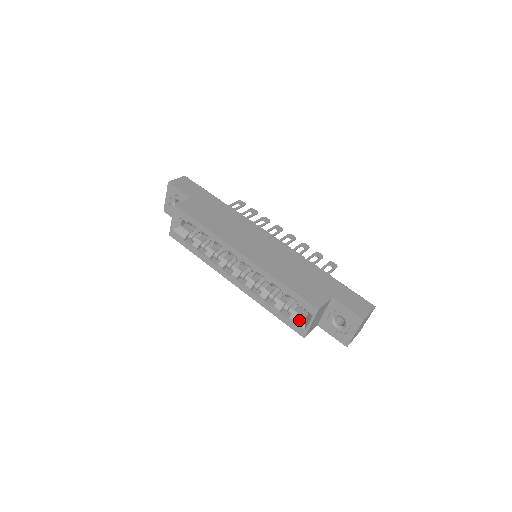
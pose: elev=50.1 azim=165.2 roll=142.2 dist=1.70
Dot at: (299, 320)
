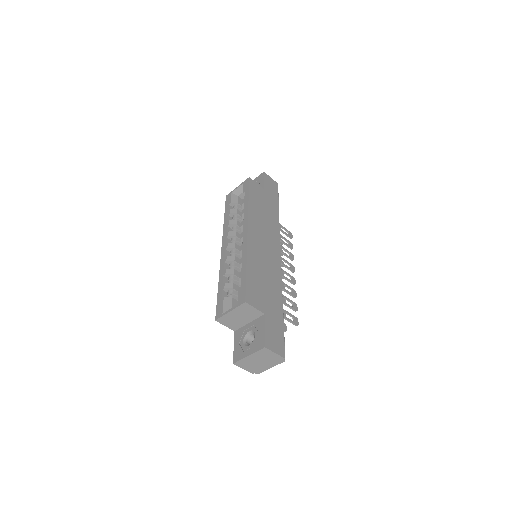
Dot at: (227, 305)
